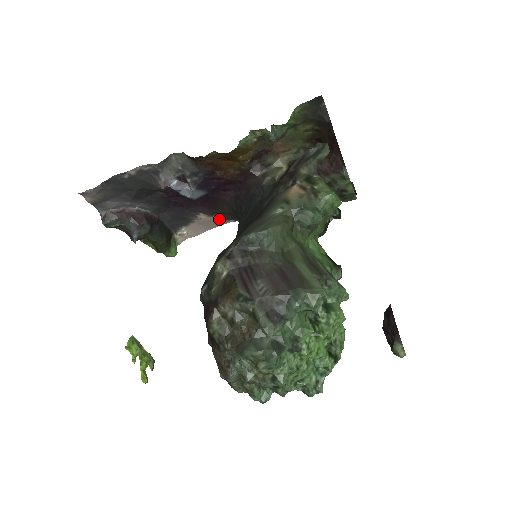
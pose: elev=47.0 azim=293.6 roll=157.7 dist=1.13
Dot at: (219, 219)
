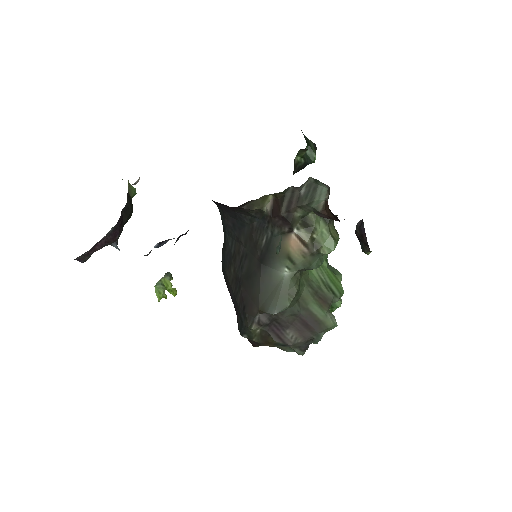
Dot at: occluded
